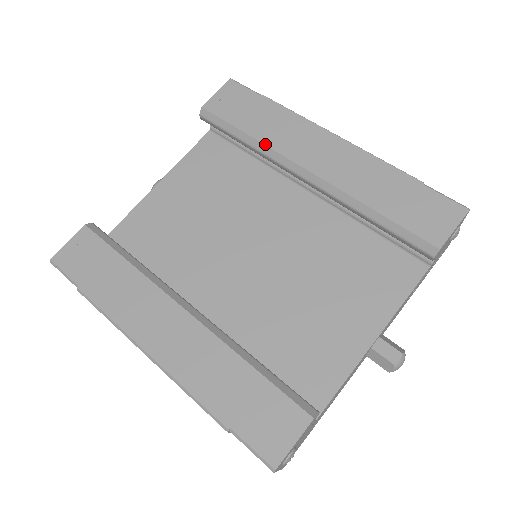
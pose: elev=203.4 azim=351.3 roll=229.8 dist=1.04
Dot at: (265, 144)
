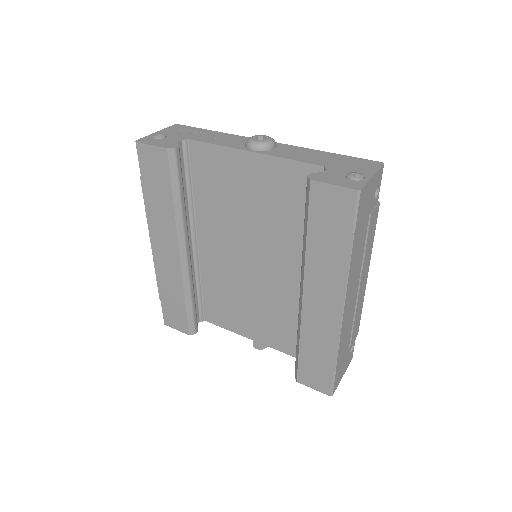
Dot at: (306, 258)
